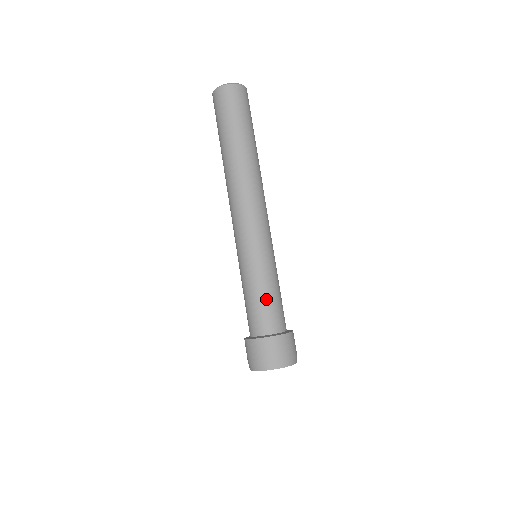
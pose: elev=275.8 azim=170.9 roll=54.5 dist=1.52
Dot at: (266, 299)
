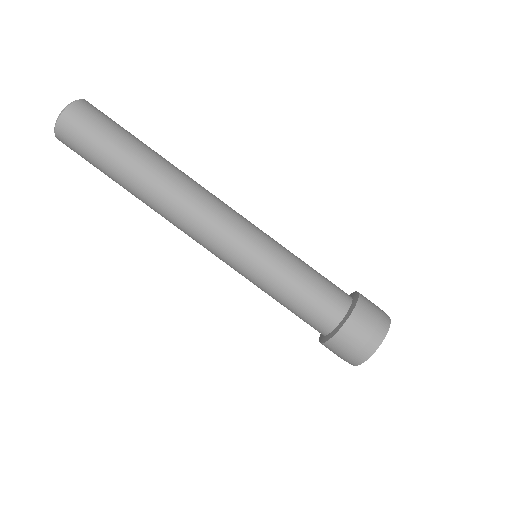
Dot at: (304, 294)
